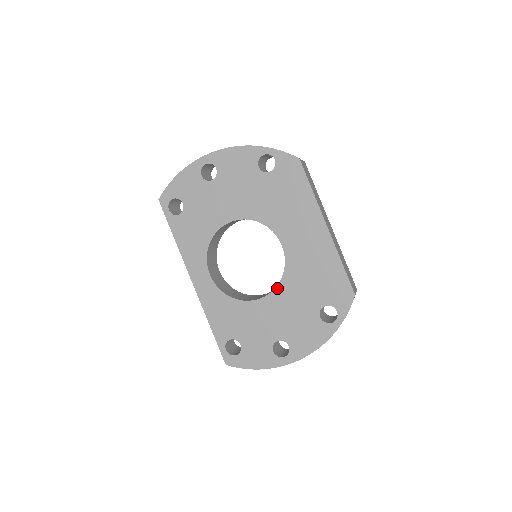
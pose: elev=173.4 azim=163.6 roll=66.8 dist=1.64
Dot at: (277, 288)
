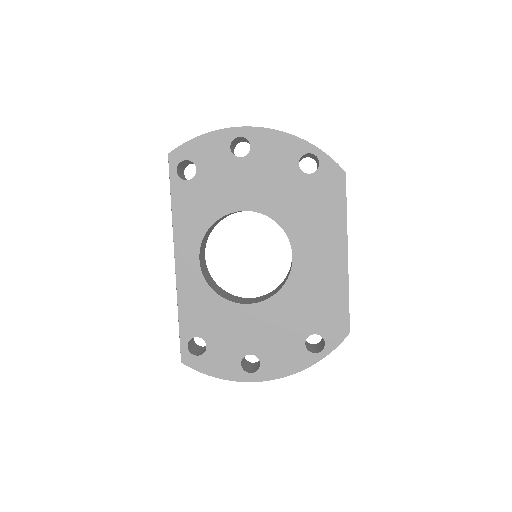
Dot at: (270, 299)
